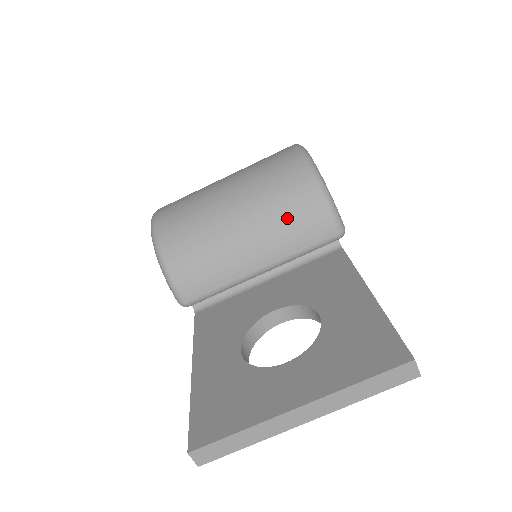
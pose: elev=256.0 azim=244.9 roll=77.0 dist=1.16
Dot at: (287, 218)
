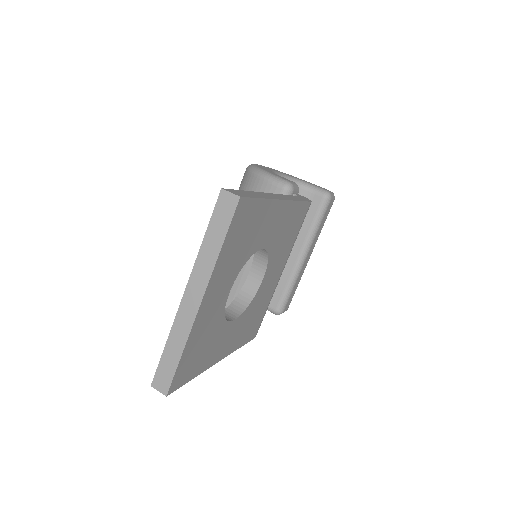
Dot at: occluded
